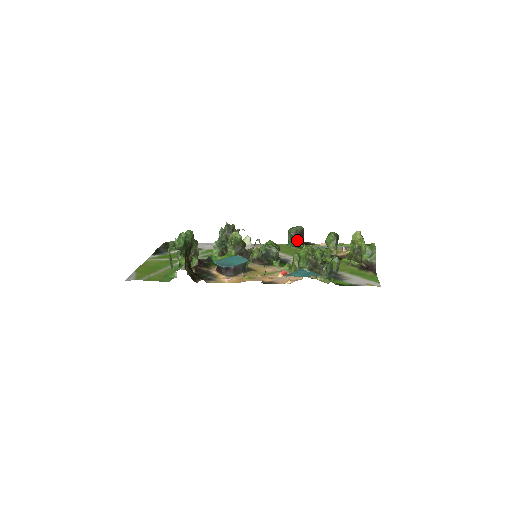
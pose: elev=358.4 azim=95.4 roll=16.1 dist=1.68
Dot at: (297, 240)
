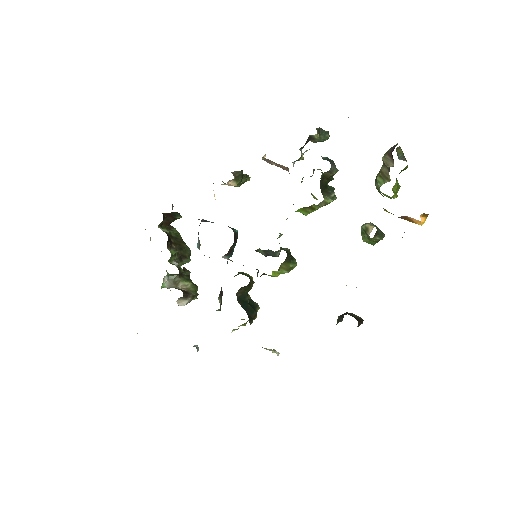
Dot at: (345, 314)
